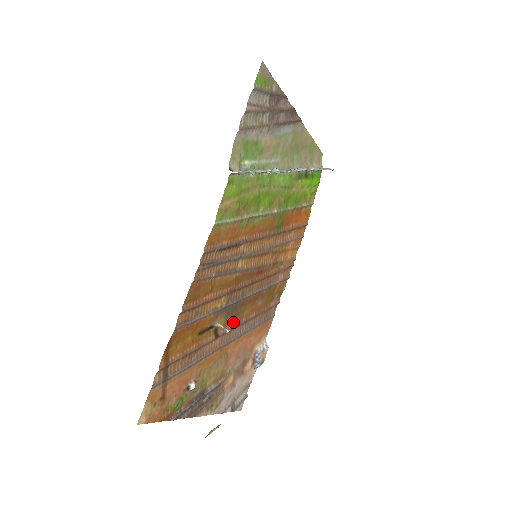
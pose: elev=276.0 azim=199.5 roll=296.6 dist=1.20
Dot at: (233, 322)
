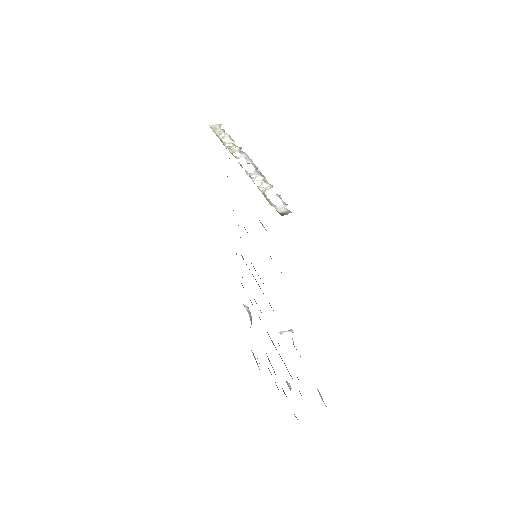
Dot at: occluded
